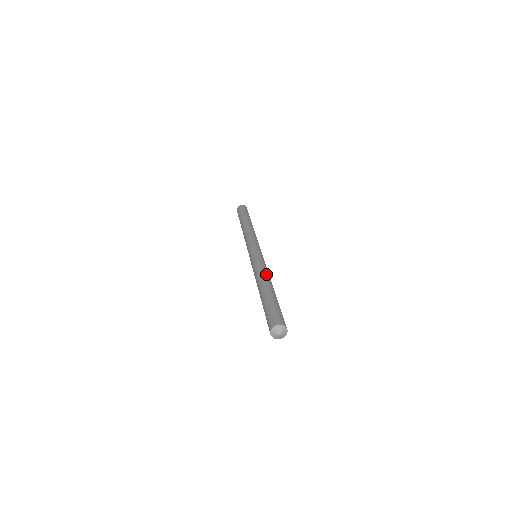
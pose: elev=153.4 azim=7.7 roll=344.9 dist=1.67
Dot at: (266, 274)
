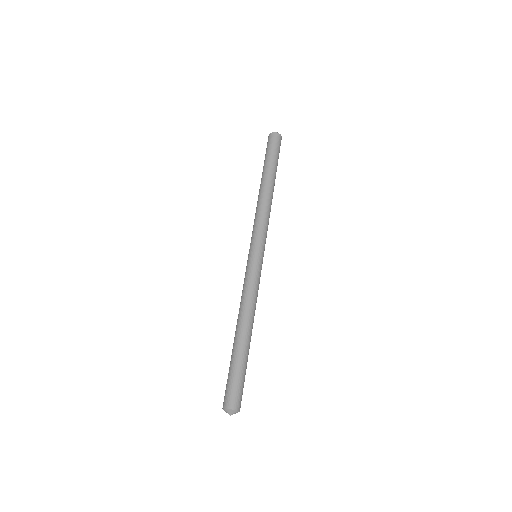
Dot at: (253, 309)
